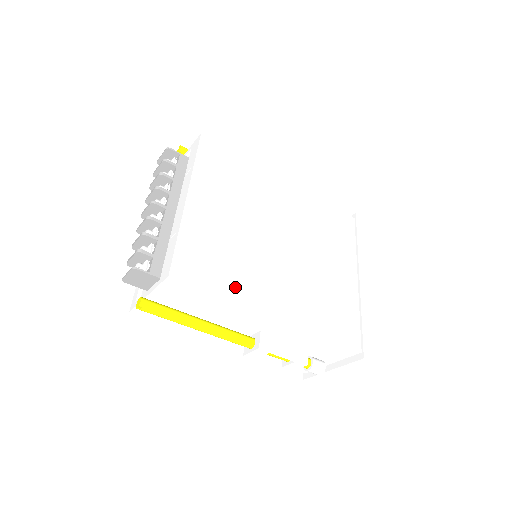
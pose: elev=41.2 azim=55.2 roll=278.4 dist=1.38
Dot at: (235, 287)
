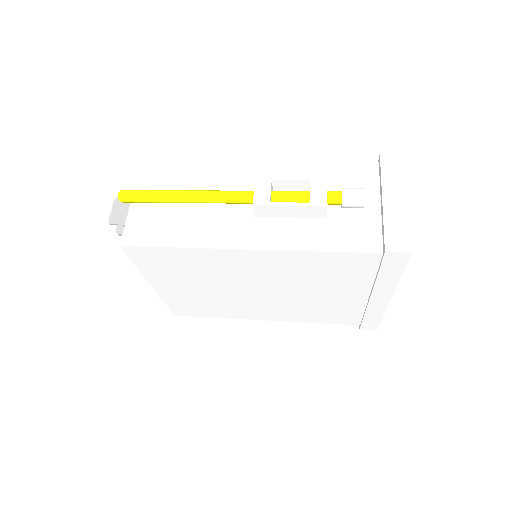
Dot at: (223, 314)
